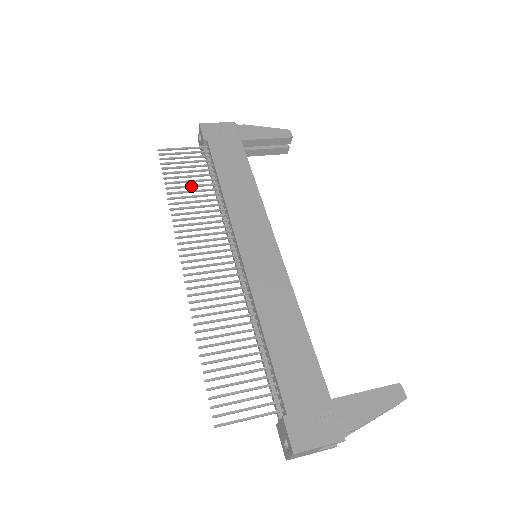
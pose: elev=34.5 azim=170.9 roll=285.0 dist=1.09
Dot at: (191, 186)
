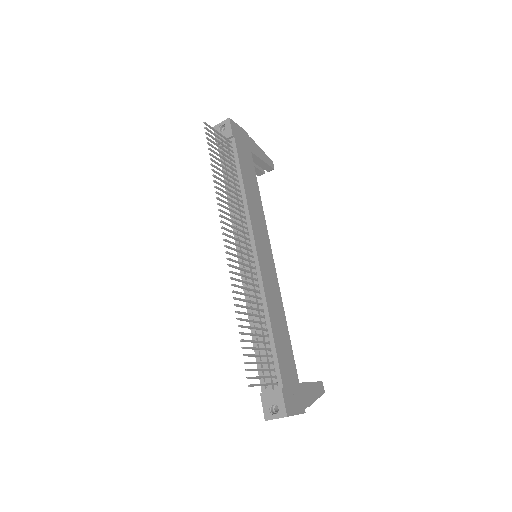
Dot at: (225, 173)
